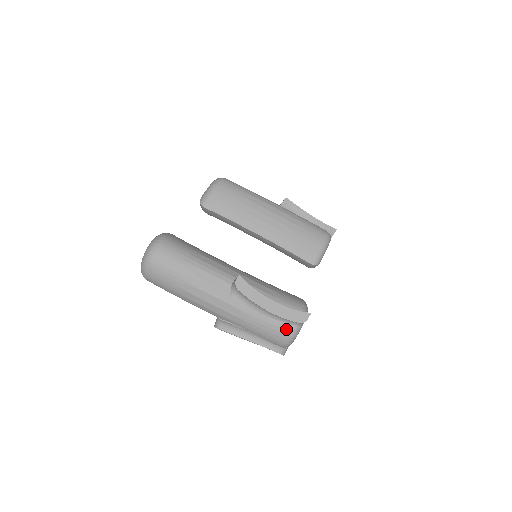
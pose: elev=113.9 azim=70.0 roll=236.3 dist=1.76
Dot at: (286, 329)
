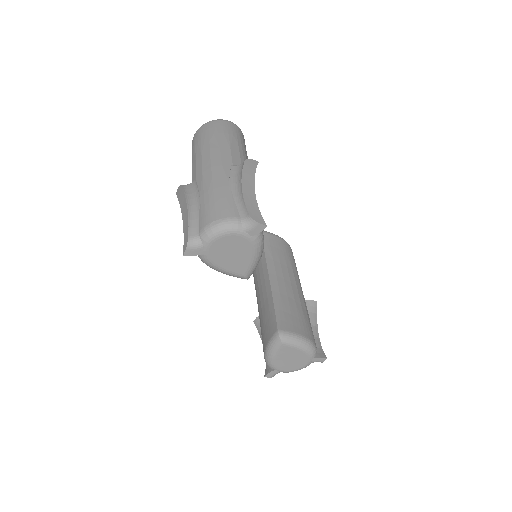
Dot at: (231, 212)
